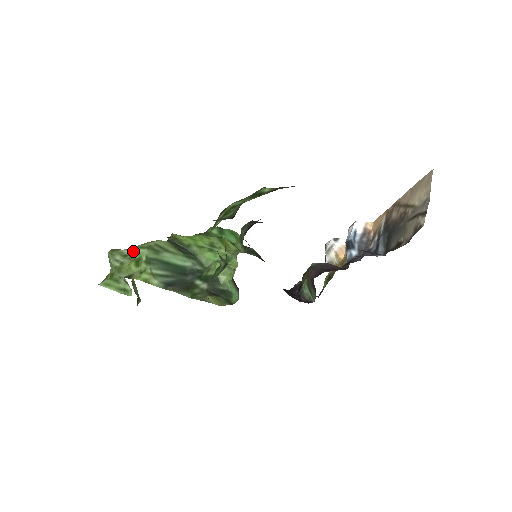
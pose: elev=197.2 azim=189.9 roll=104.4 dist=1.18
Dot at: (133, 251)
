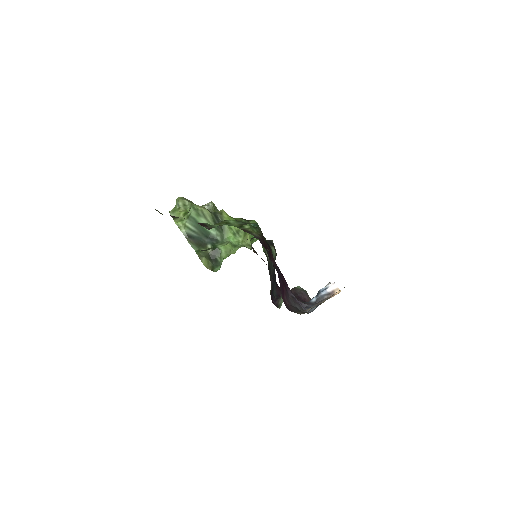
Dot at: (190, 205)
